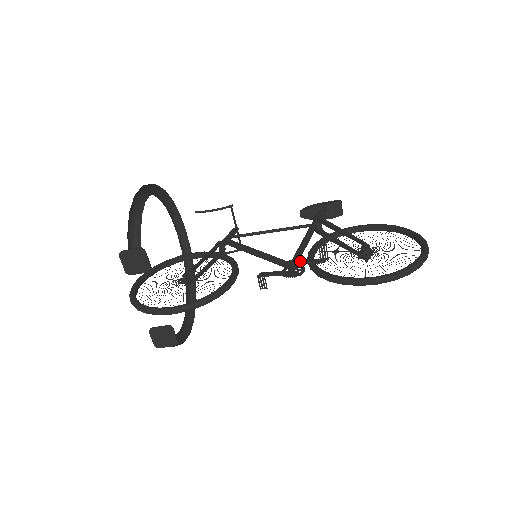
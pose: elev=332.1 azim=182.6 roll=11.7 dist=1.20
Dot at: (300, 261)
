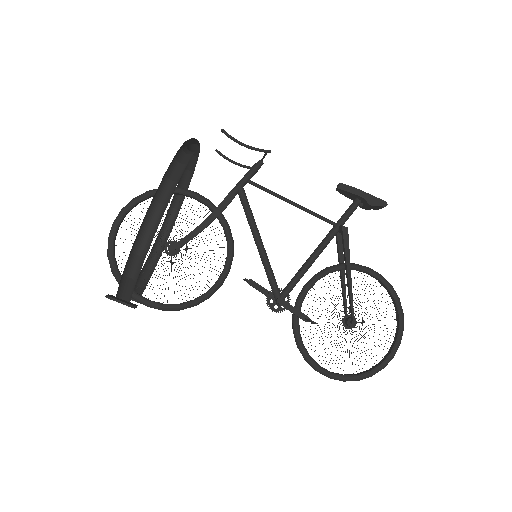
Dot at: (288, 307)
